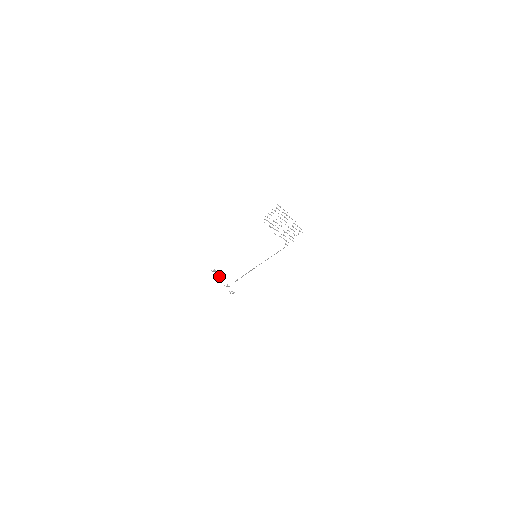
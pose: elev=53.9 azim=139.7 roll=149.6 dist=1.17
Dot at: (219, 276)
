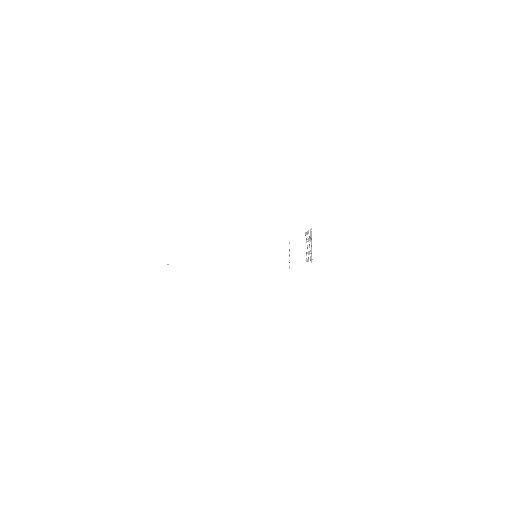
Dot at: (289, 250)
